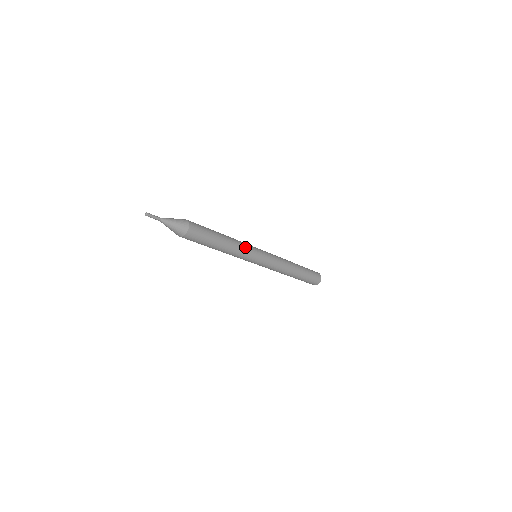
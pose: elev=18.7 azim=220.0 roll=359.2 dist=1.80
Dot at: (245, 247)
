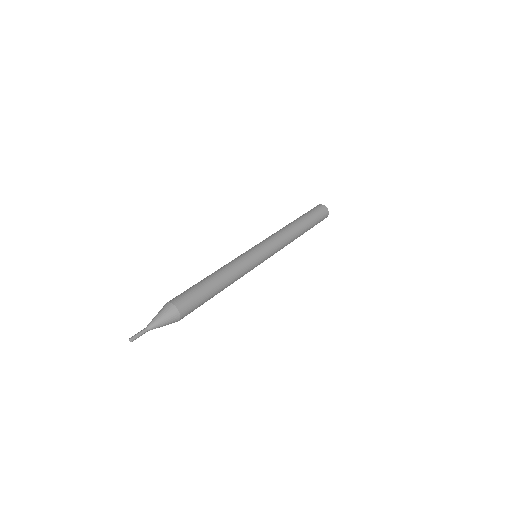
Dot at: (241, 265)
